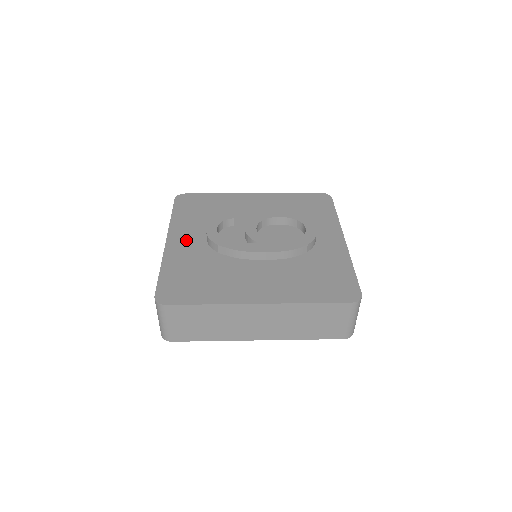
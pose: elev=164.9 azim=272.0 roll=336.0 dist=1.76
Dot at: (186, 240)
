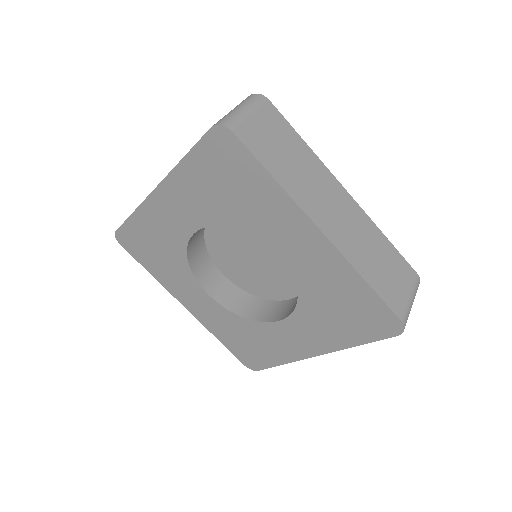
Dot at: occluded
